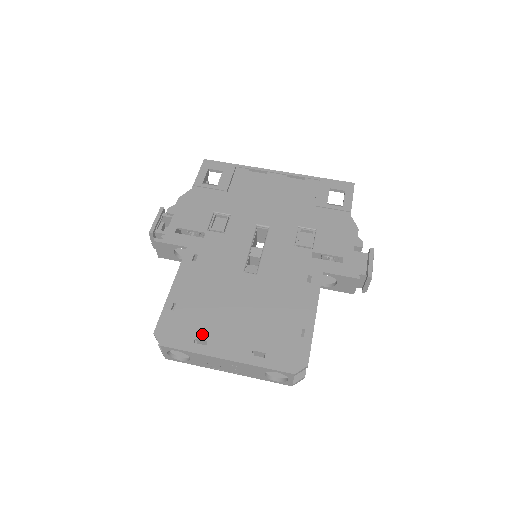
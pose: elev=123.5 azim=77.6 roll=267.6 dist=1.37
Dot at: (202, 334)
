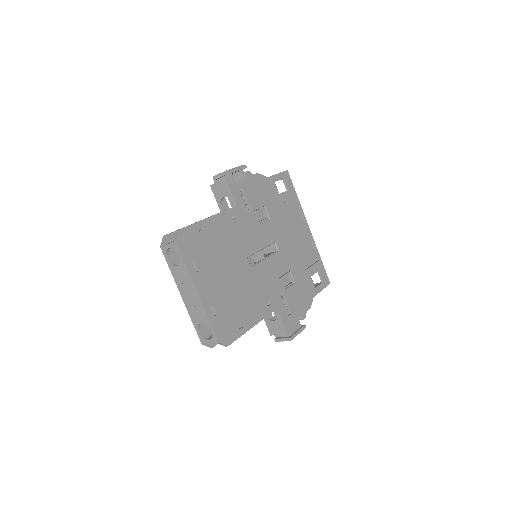
Dot at: (200, 263)
